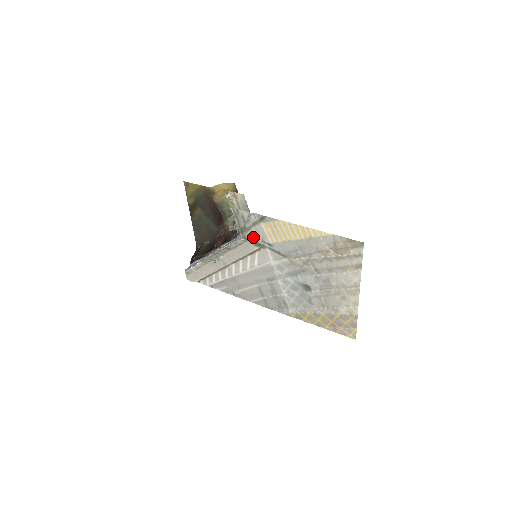
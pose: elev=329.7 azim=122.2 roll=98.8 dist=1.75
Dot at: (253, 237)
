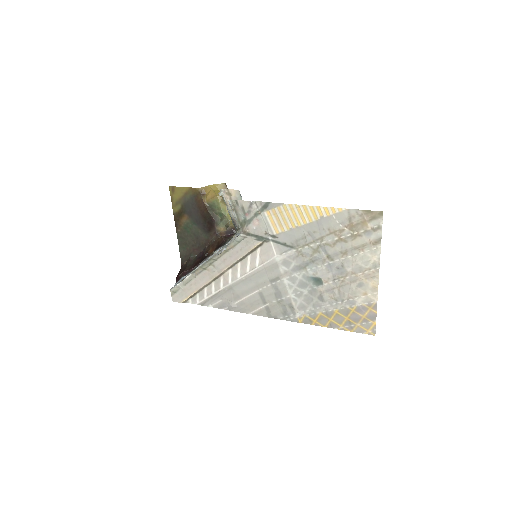
Dot at: (255, 230)
